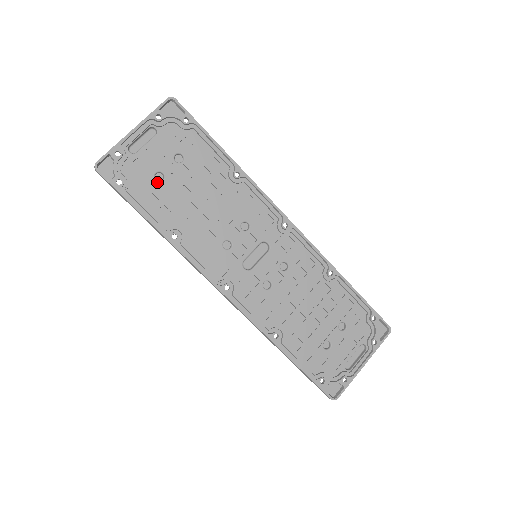
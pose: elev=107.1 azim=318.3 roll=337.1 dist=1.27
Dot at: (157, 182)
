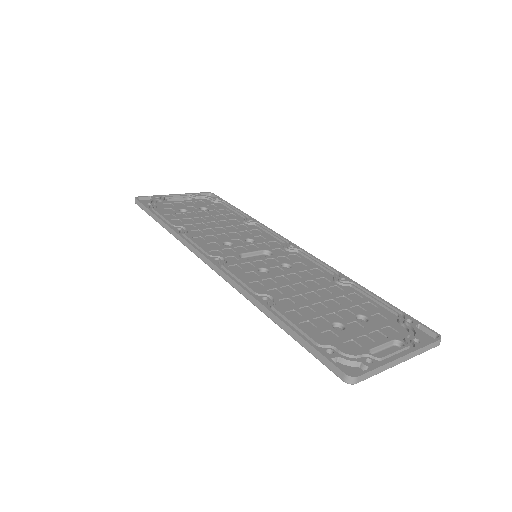
Dot at: (180, 212)
